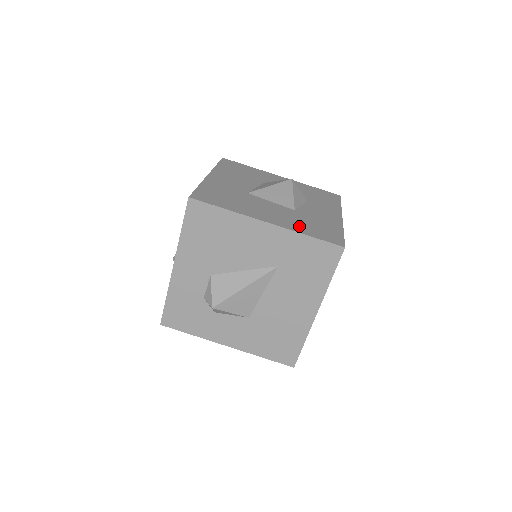
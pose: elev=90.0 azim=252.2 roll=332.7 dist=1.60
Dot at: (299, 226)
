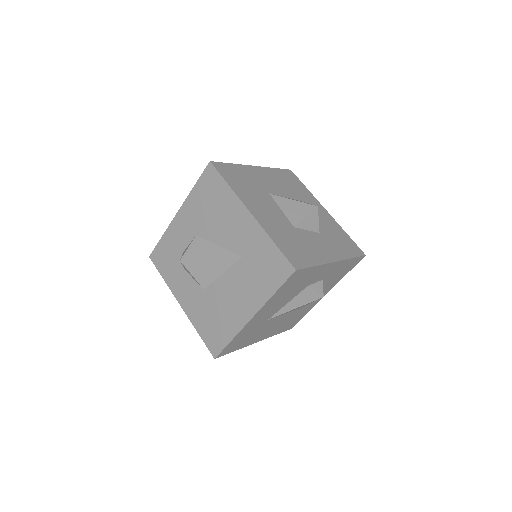
Dot at: (277, 233)
